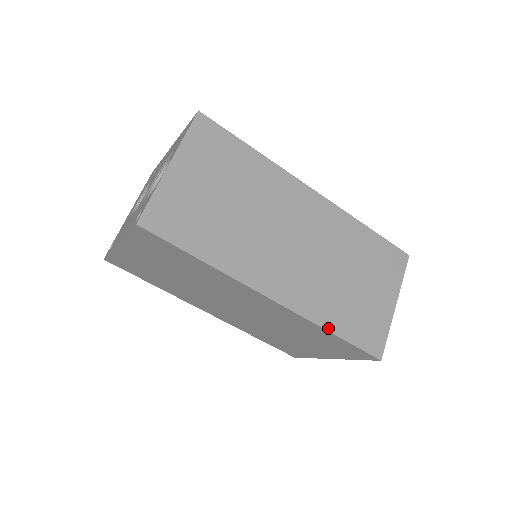
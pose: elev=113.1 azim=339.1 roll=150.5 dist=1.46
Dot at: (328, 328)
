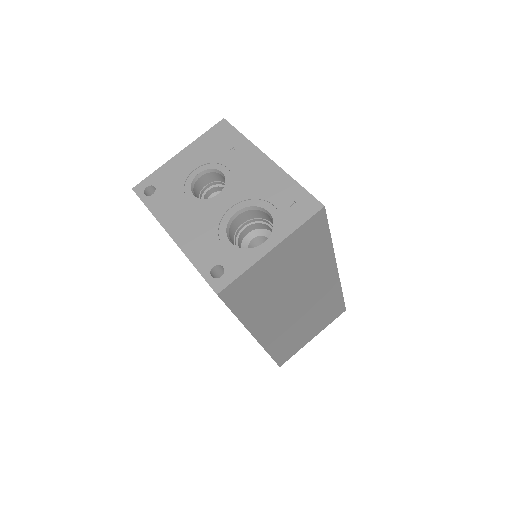
Dot at: (270, 353)
